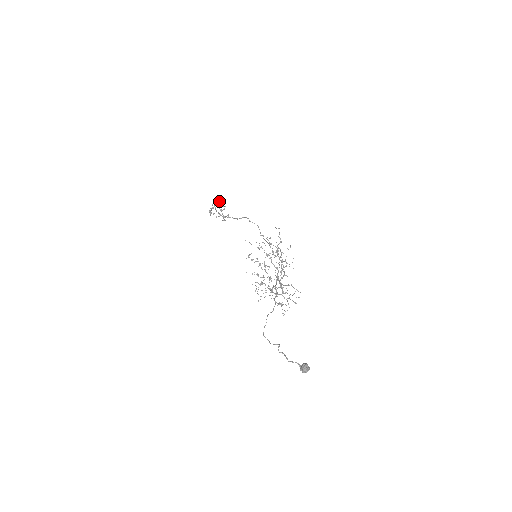
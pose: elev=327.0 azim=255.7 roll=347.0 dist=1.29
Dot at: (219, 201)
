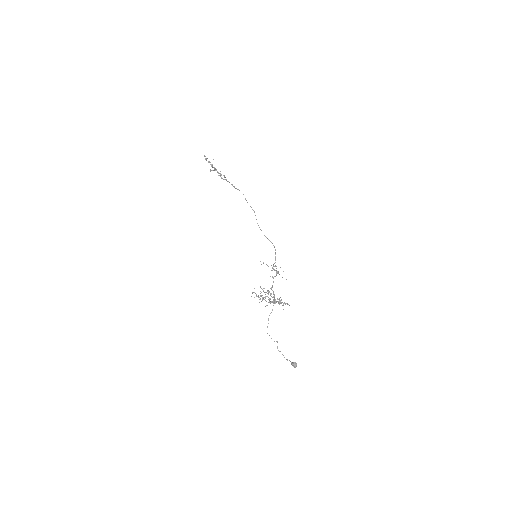
Dot at: occluded
